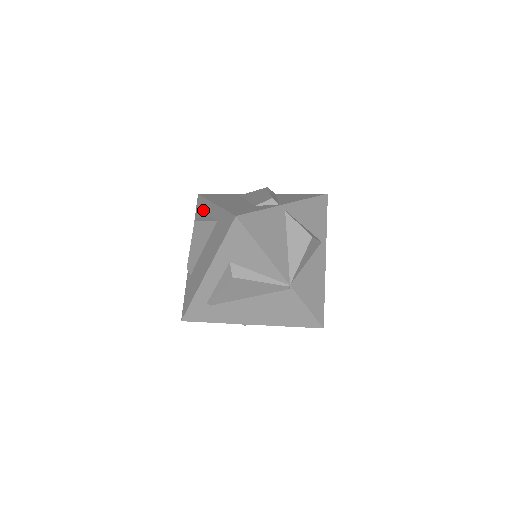
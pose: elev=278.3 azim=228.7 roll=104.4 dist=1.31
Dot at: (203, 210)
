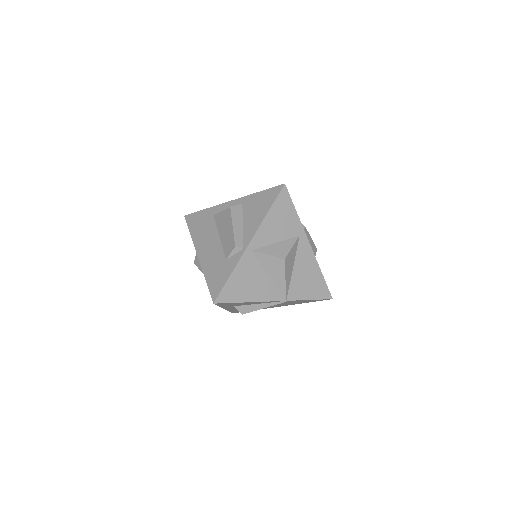
Dot at: occluded
